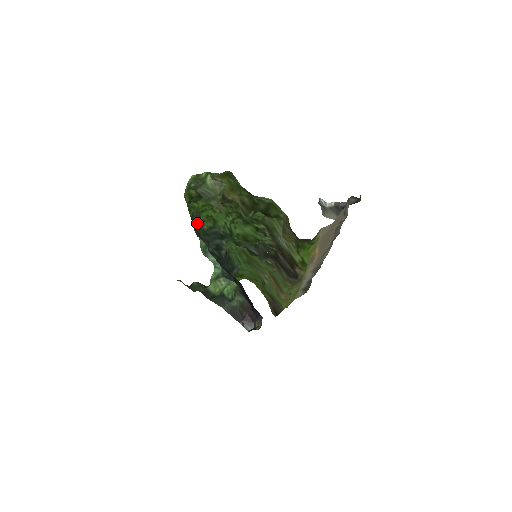
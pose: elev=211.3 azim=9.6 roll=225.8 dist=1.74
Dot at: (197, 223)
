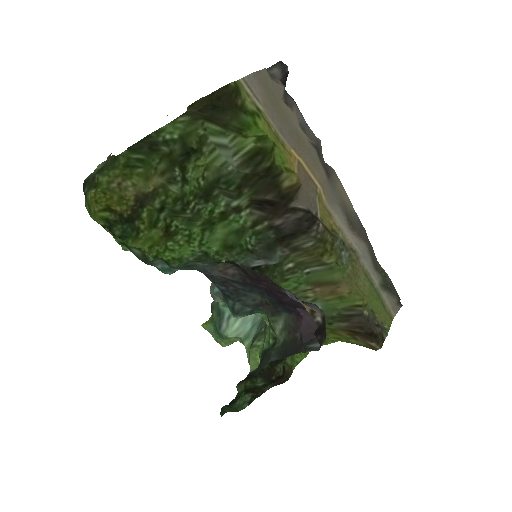
Dot at: (141, 254)
